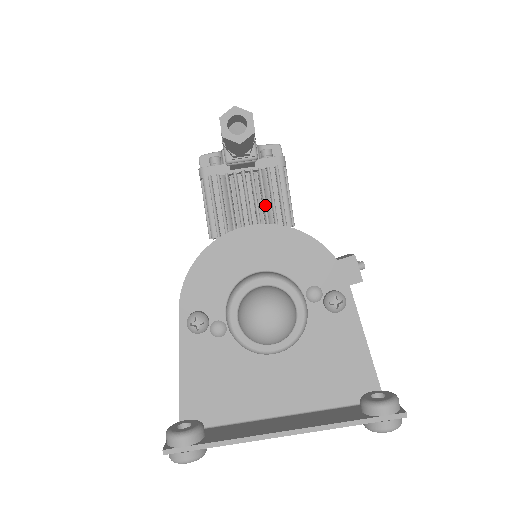
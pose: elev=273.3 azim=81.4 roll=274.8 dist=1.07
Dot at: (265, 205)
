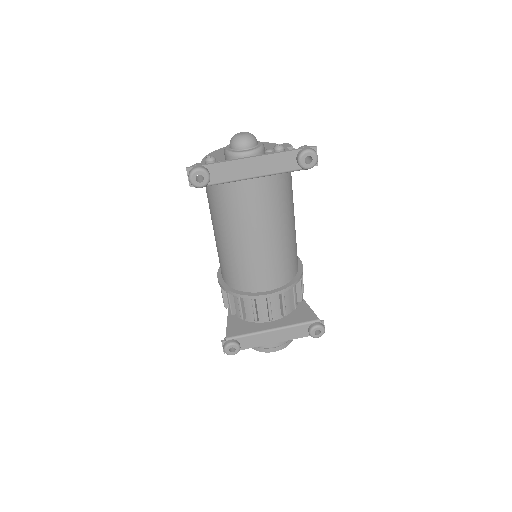
Dot at: occluded
